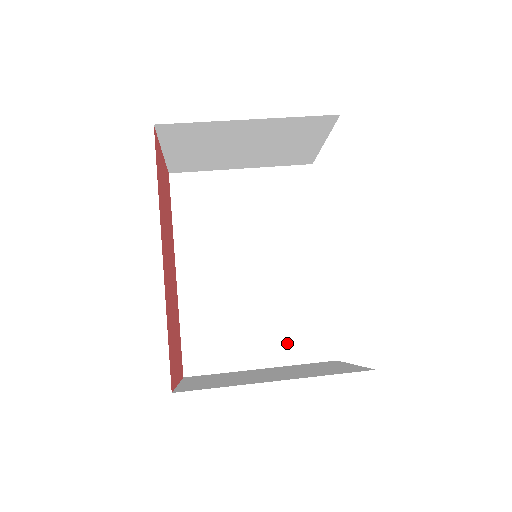
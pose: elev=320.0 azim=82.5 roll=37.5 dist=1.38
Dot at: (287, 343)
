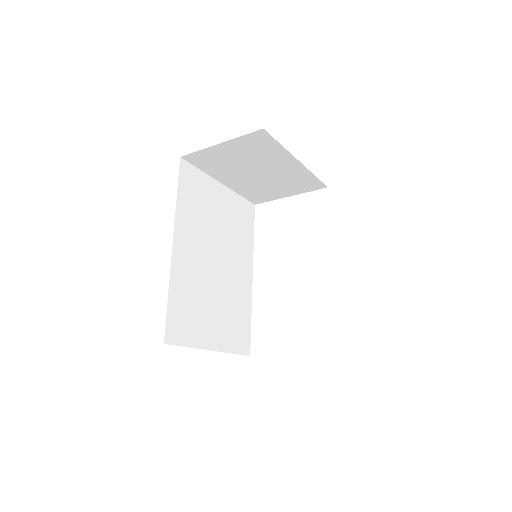
Dot at: (228, 334)
